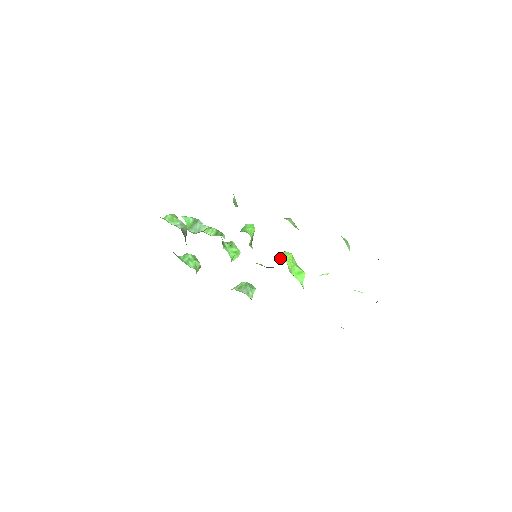
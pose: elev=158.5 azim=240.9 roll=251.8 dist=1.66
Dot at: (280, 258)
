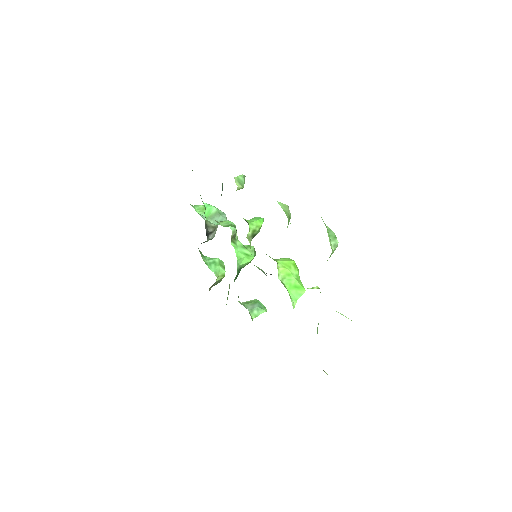
Dot at: occluded
